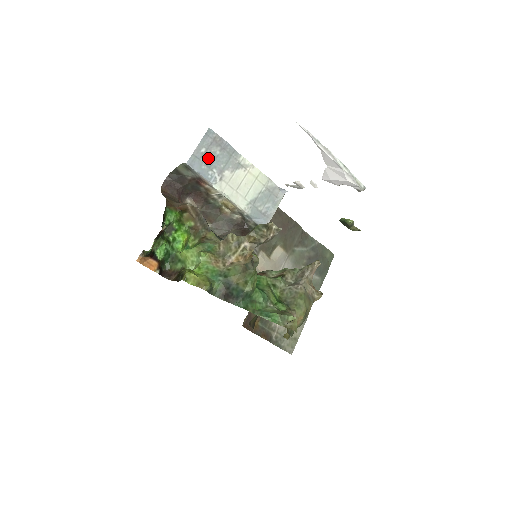
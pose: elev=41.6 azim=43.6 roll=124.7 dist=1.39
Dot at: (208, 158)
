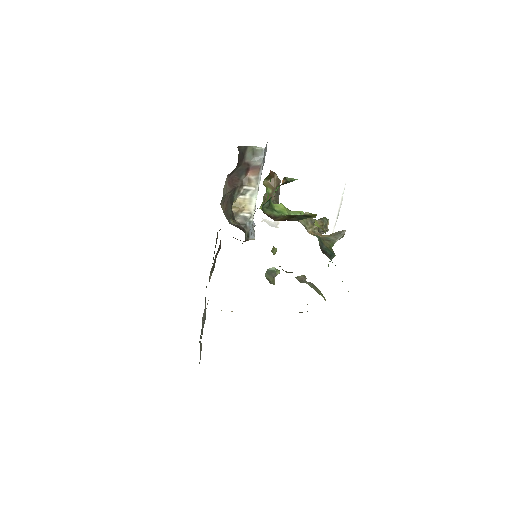
Dot at: occluded
